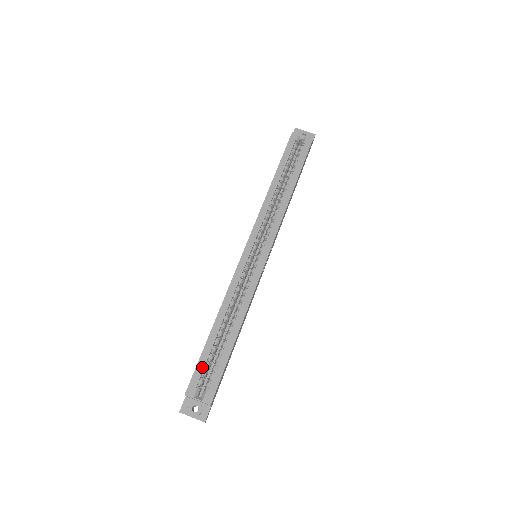
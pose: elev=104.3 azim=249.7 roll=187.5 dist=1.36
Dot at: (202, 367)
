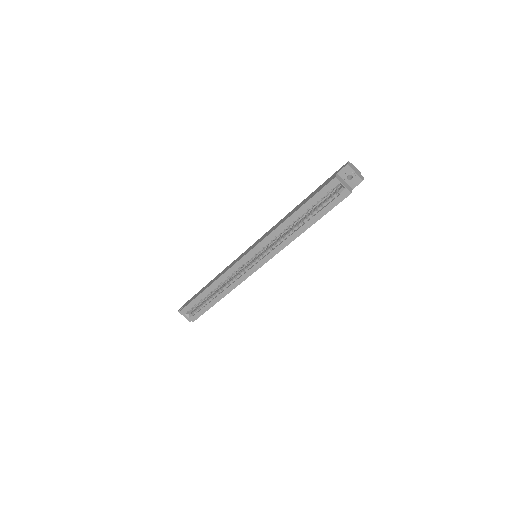
Dot at: (193, 304)
